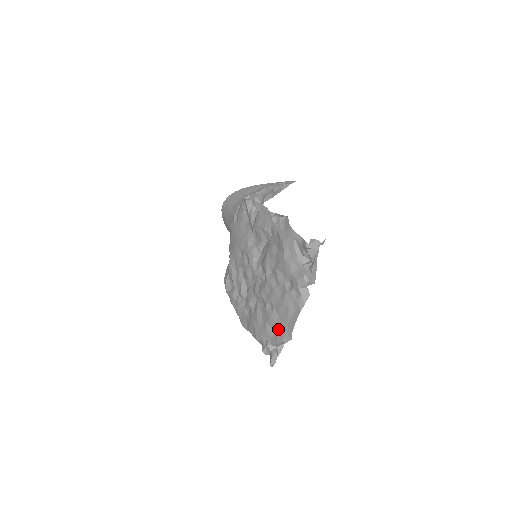
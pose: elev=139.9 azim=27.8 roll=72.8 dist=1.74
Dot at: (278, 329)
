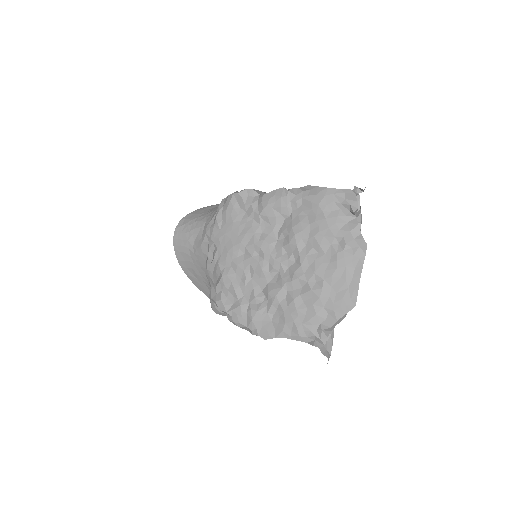
Dot at: (335, 302)
